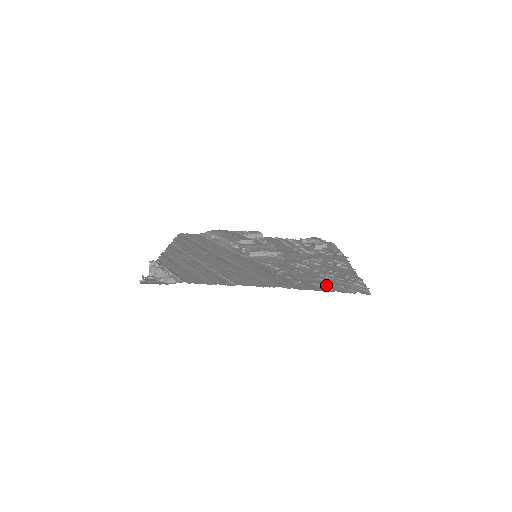
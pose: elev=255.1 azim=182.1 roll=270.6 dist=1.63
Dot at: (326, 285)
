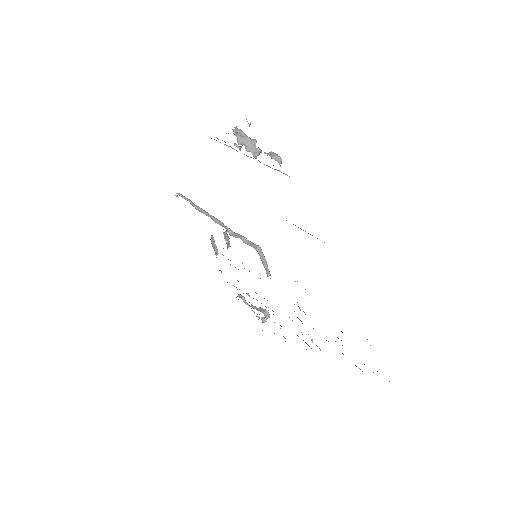
Dot at: occluded
